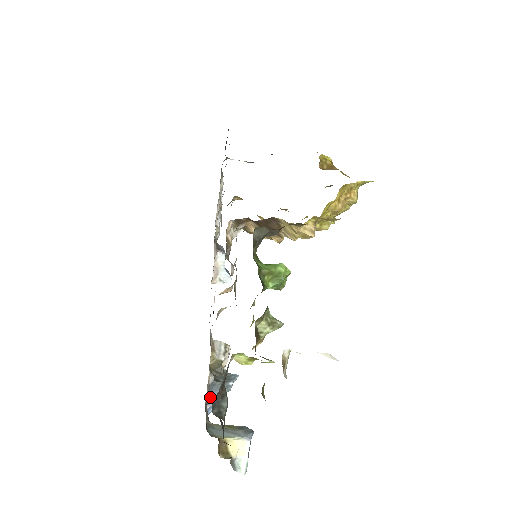
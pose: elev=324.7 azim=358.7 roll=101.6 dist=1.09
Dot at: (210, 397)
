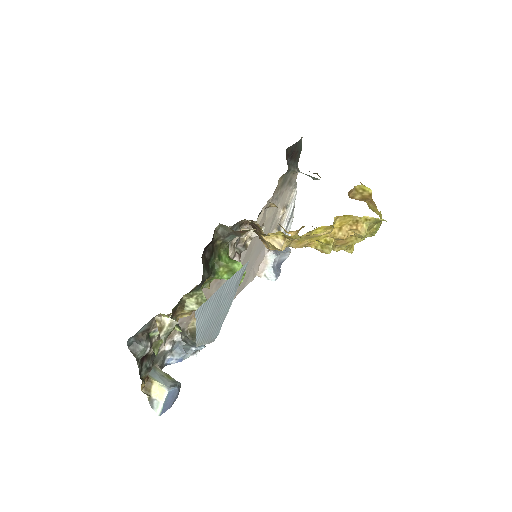
Dot at: (169, 349)
